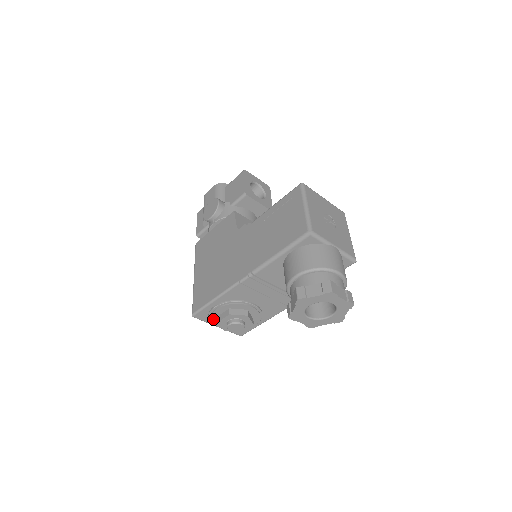
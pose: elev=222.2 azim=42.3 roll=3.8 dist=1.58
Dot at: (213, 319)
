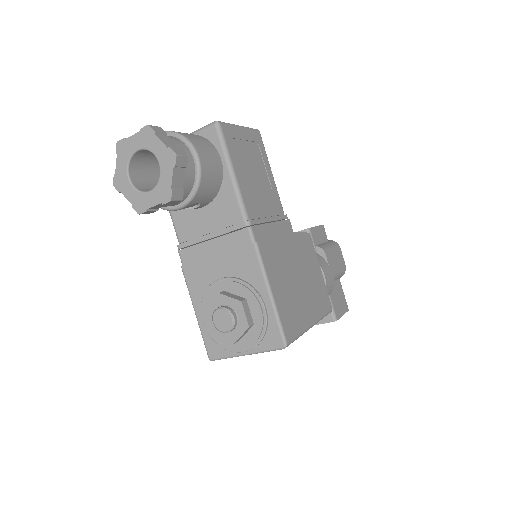
Dot at: (220, 341)
